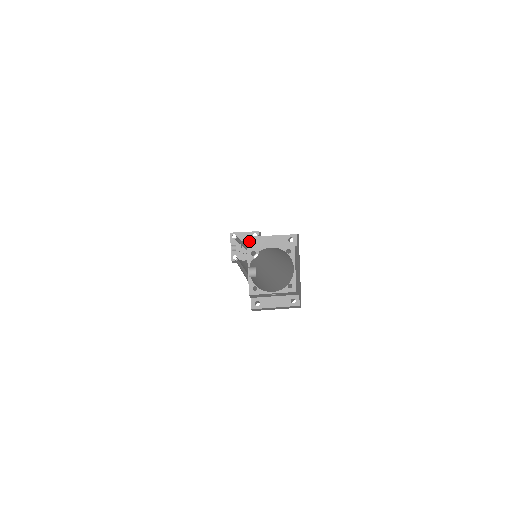
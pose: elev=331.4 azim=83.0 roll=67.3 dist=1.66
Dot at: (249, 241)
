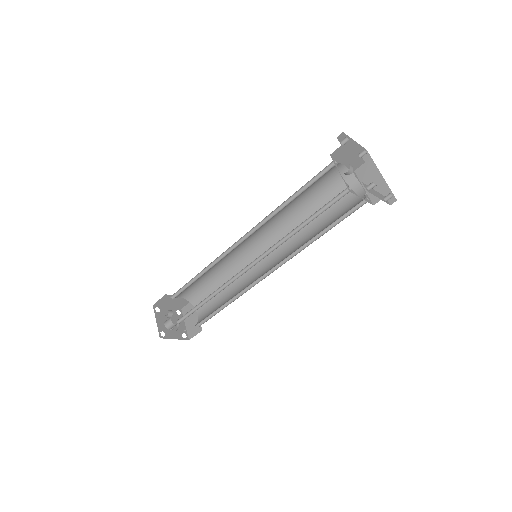
Dot at: (339, 141)
